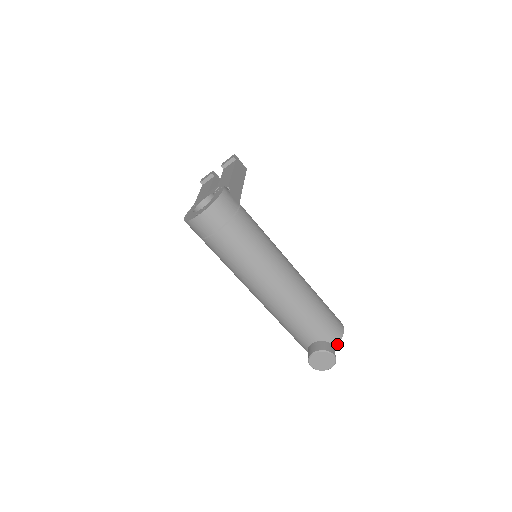
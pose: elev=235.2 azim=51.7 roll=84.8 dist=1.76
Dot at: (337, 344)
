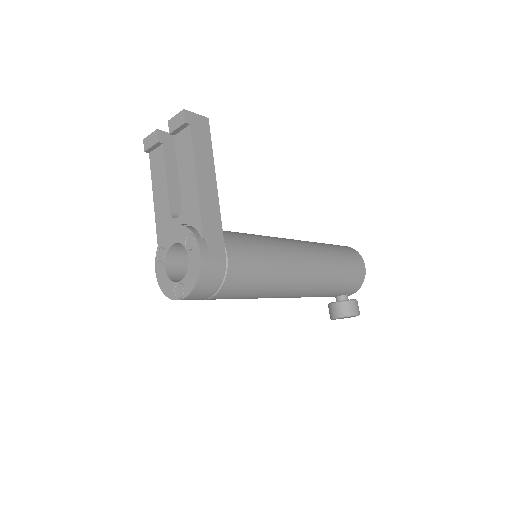
Dot at: occluded
